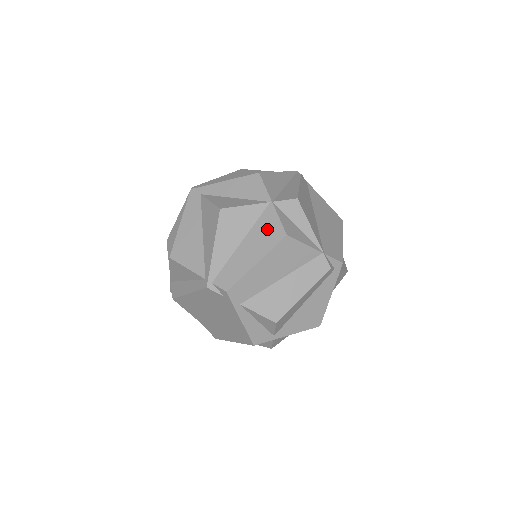
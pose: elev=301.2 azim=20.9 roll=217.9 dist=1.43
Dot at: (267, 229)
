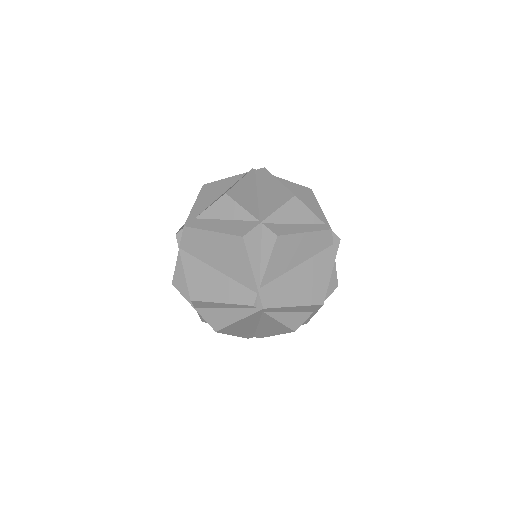
Dot at: occluded
